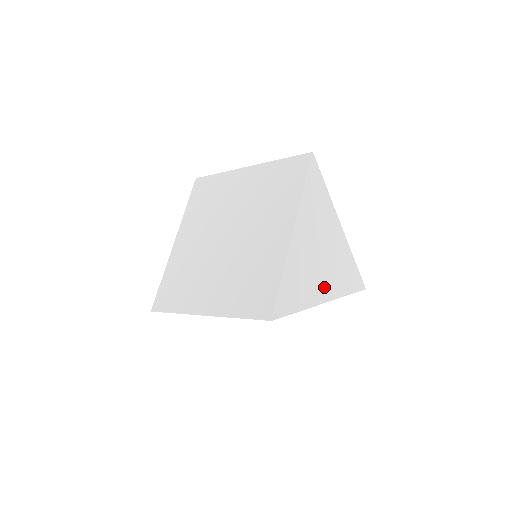
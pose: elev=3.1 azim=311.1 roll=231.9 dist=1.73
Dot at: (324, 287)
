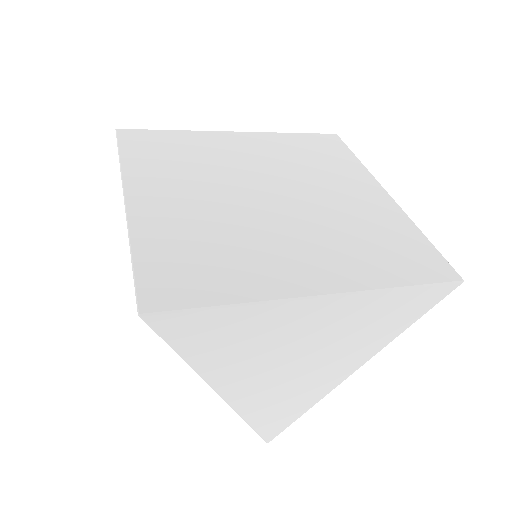
Dot at: (337, 369)
